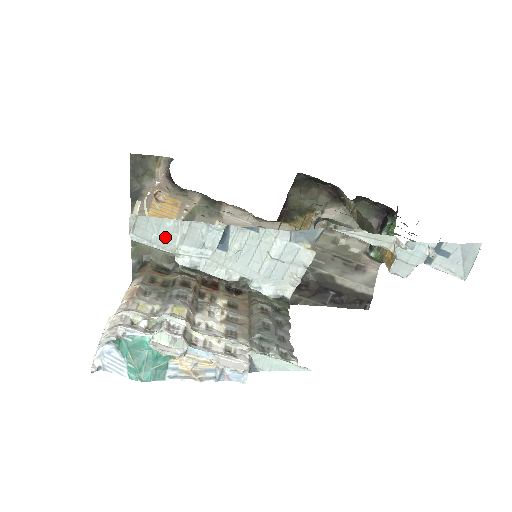
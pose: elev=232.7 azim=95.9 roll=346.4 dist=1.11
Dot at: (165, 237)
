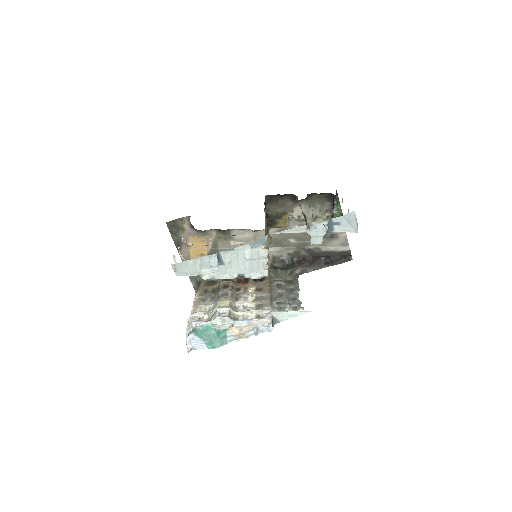
Dot at: (192, 269)
